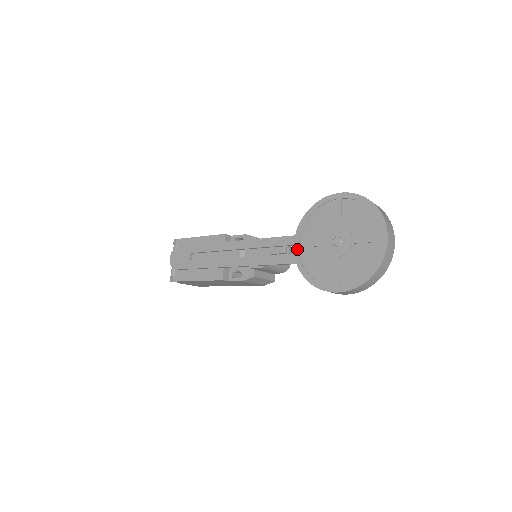
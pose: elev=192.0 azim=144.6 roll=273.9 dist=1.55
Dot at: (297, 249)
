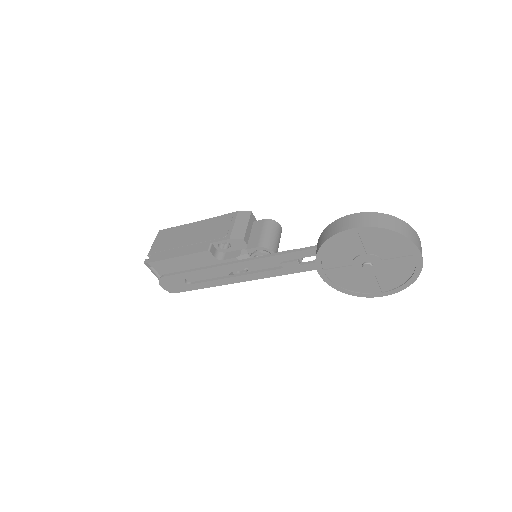
Dot at: (324, 276)
